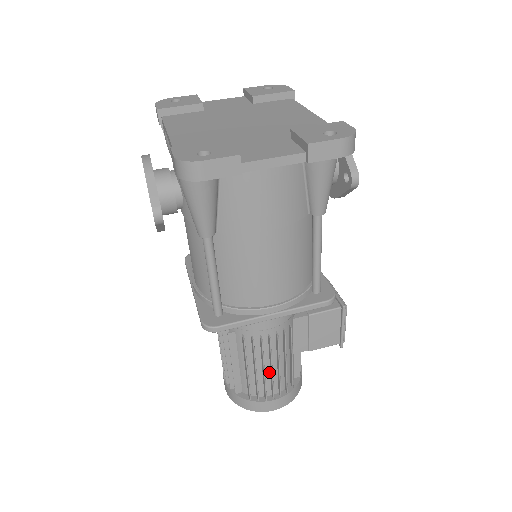
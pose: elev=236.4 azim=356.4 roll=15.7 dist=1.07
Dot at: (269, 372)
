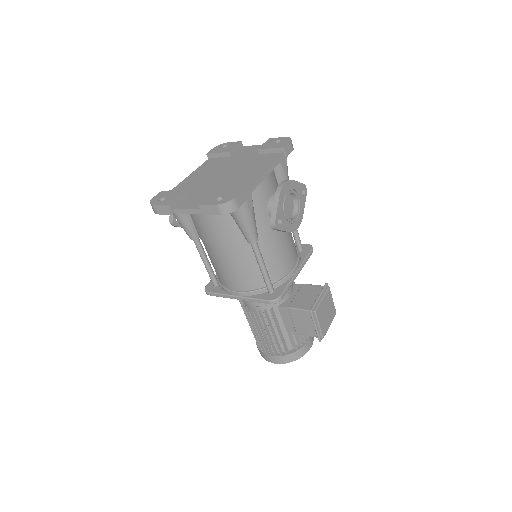
Dot at: (265, 335)
